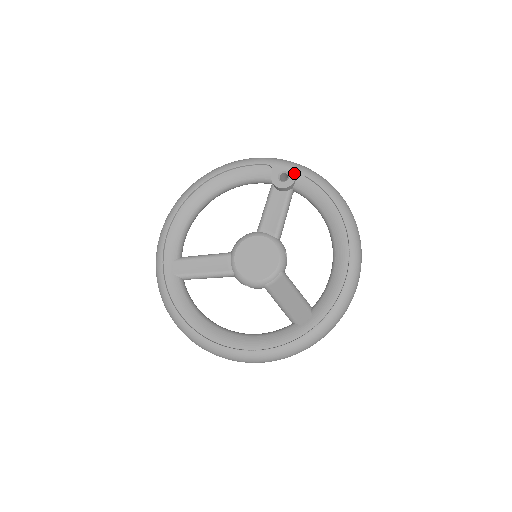
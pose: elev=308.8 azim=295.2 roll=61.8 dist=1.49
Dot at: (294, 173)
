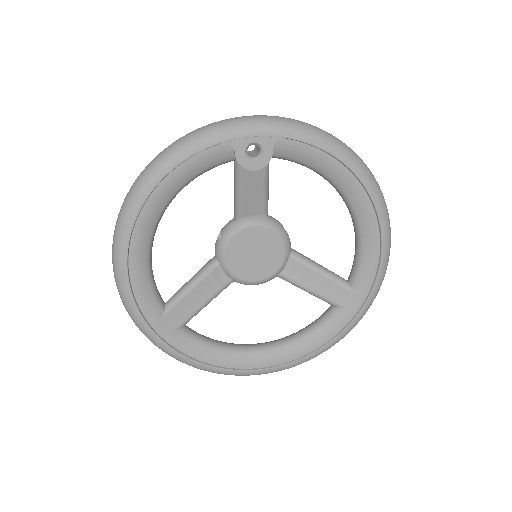
Dot at: (267, 140)
